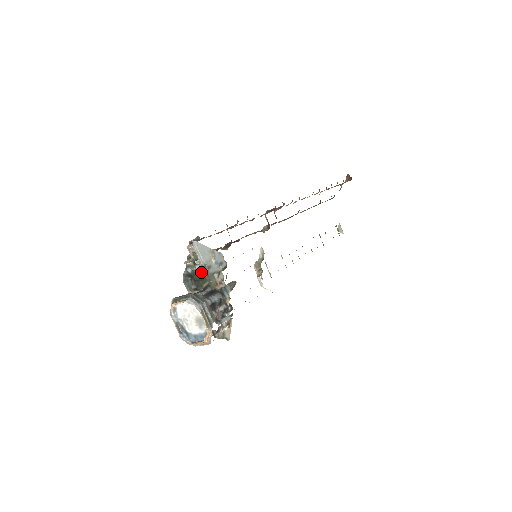
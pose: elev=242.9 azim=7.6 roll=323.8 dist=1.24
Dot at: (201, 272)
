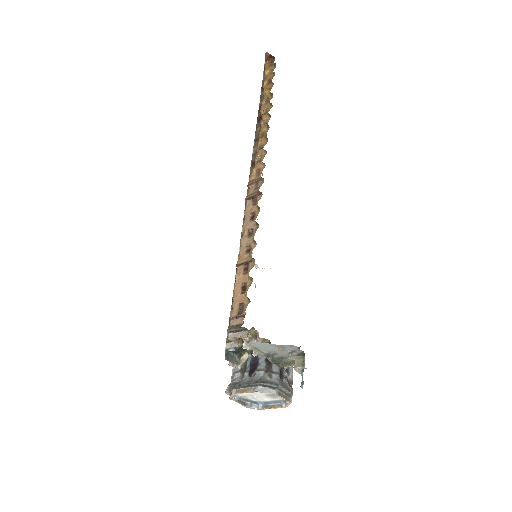
Dot at: occluded
